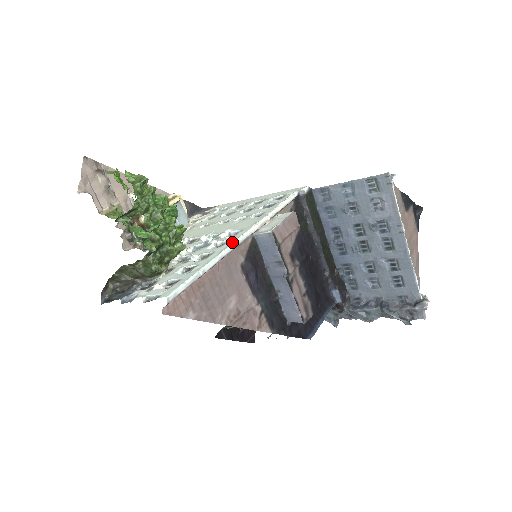
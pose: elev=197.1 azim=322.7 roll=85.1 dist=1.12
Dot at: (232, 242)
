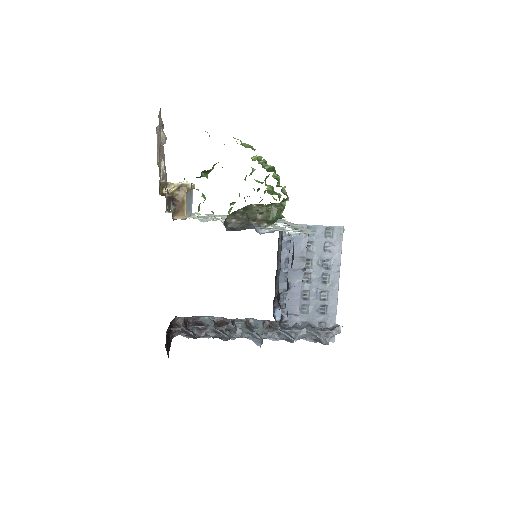
Dot at: (298, 225)
